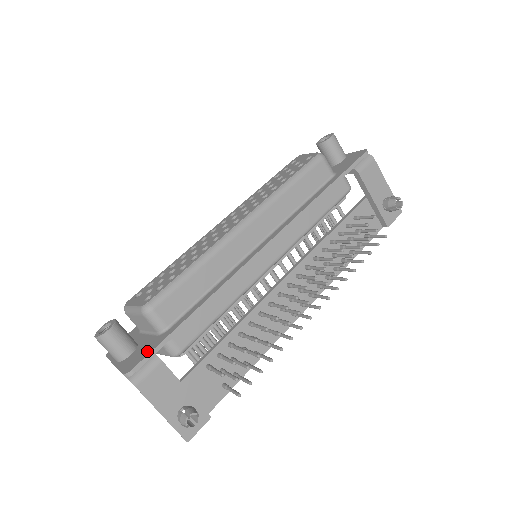
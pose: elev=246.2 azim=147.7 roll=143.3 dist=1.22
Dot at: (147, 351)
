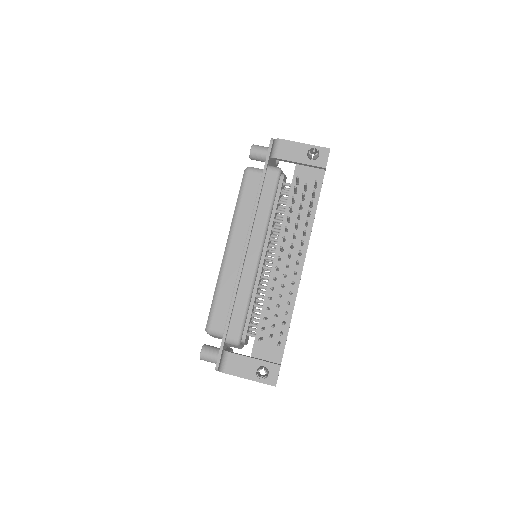
Dot at: (219, 352)
